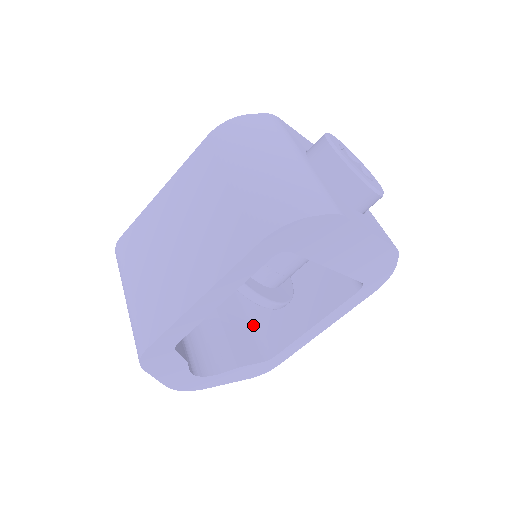
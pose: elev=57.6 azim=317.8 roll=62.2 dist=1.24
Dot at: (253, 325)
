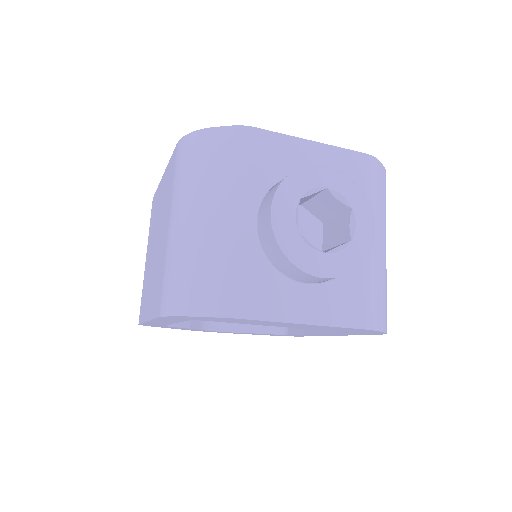
Dot at: occluded
